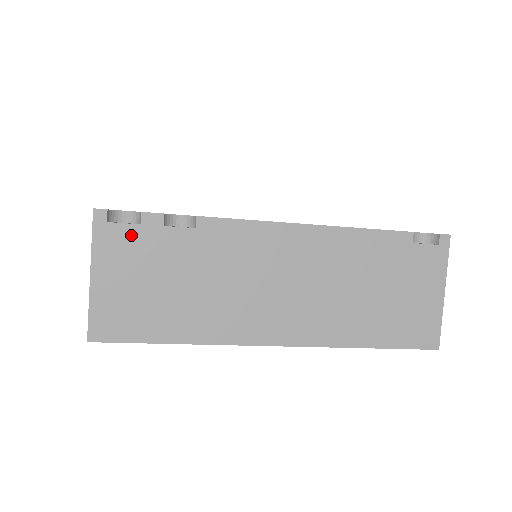
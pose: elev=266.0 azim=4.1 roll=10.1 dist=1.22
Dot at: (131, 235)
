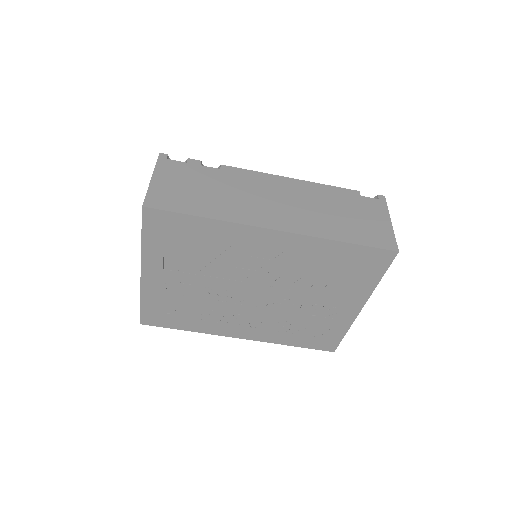
Dot at: (180, 166)
